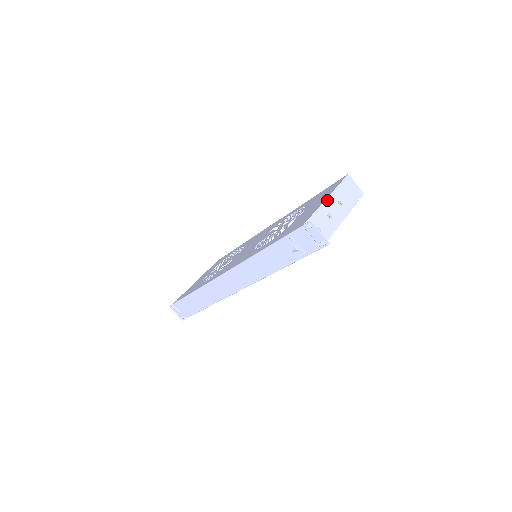
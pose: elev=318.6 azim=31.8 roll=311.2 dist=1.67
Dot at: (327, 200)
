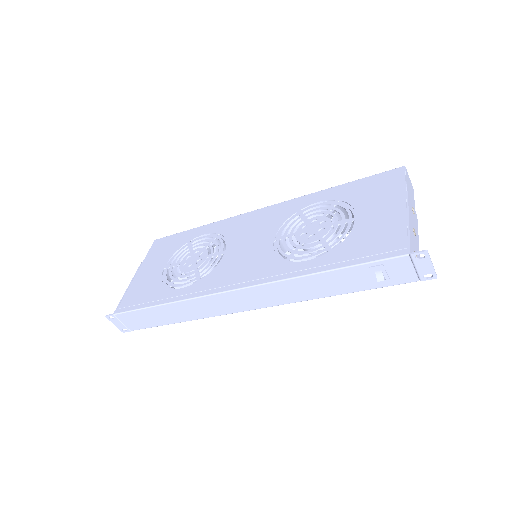
Dot at: (409, 209)
